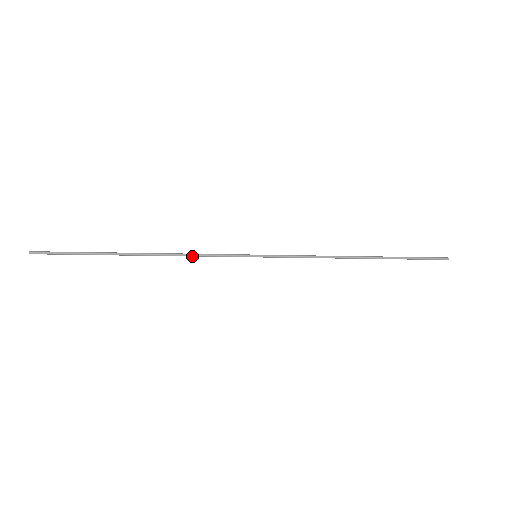
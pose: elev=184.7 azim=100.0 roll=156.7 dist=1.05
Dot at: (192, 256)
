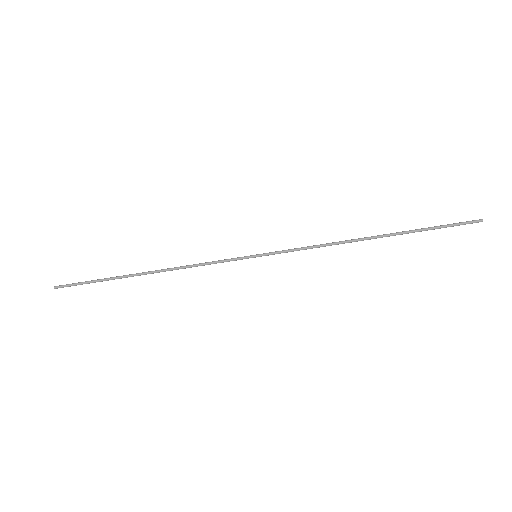
Dot at: (193, 266)
